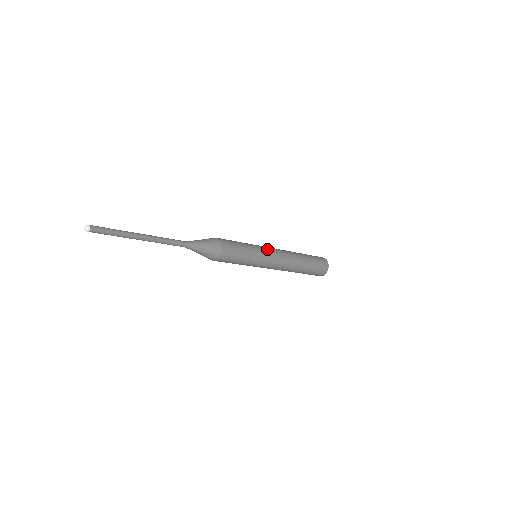
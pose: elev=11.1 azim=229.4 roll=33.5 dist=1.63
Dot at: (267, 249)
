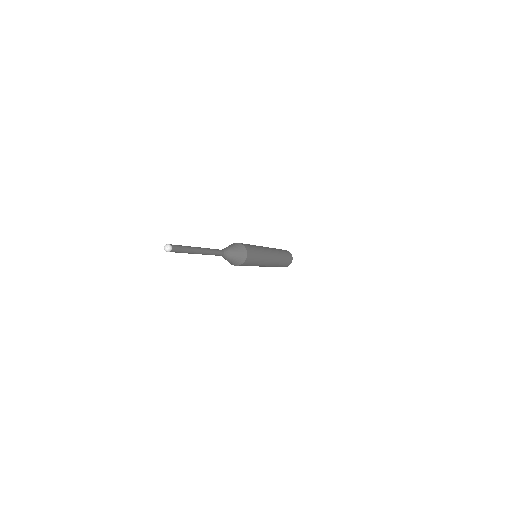
Dot at: (268, 253)
